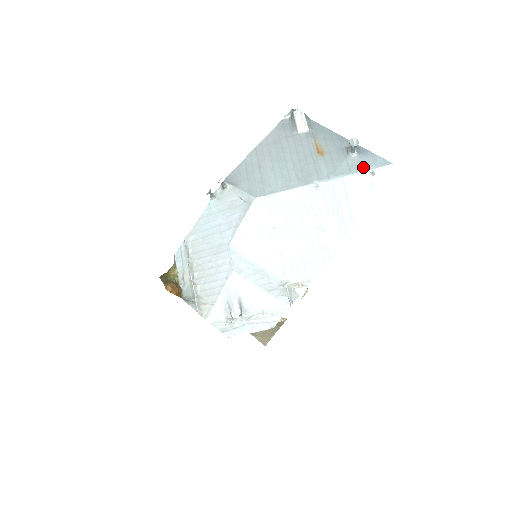
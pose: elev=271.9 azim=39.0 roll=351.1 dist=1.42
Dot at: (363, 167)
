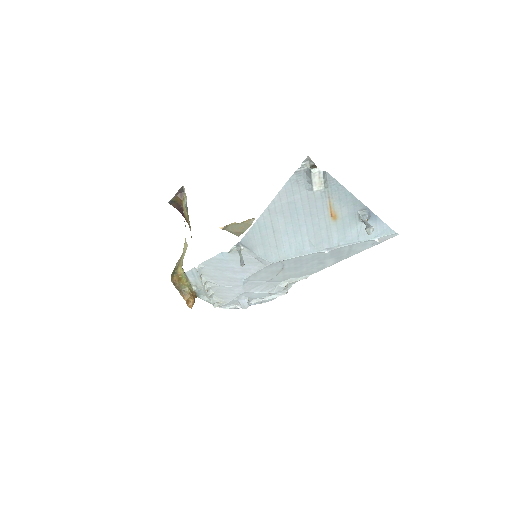
Dot at: (370, 235)
